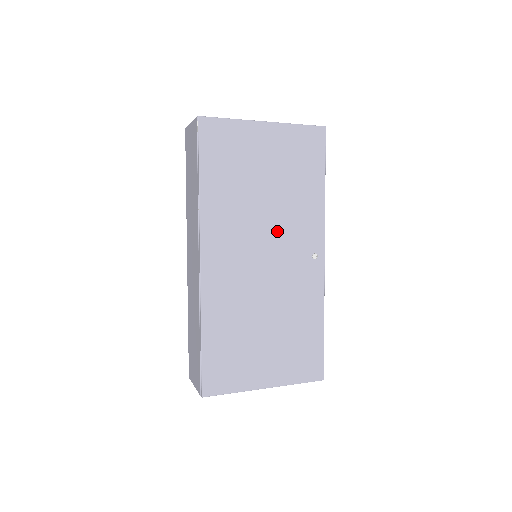
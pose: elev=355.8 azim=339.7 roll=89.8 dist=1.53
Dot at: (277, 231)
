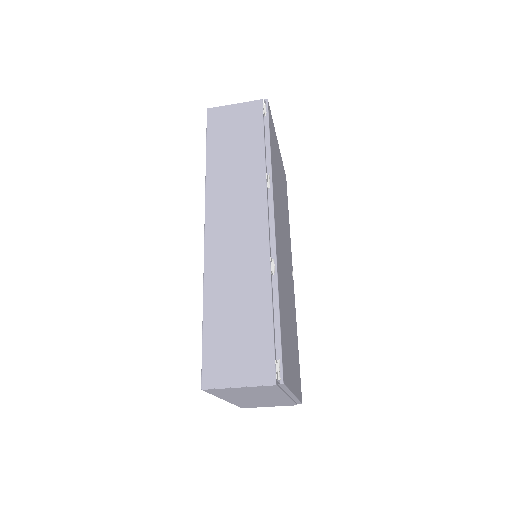
Dot at: (285, 234)
